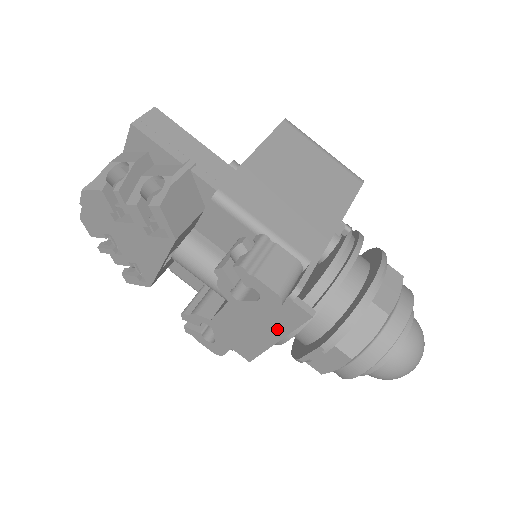
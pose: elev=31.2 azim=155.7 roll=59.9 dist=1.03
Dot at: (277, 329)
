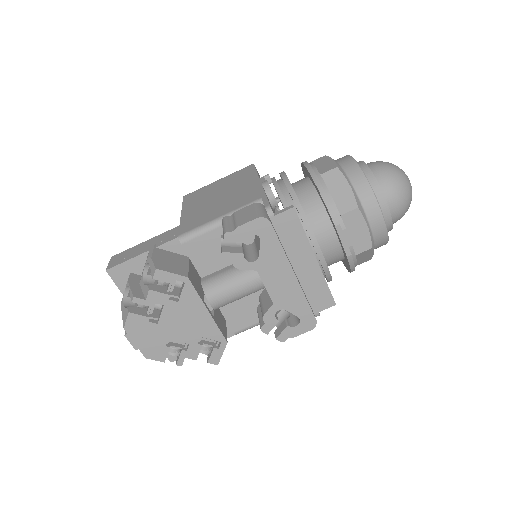
Dot at: (301, 250)
